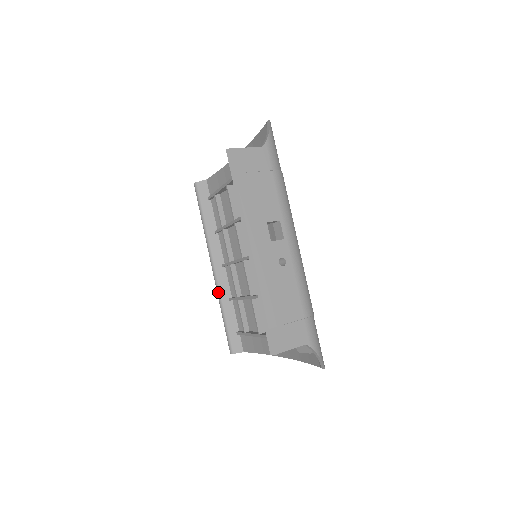
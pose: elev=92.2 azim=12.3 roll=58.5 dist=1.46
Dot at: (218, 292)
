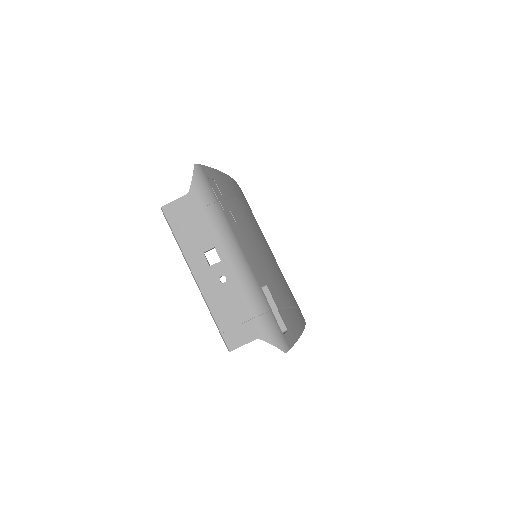
Dot at: occluded
